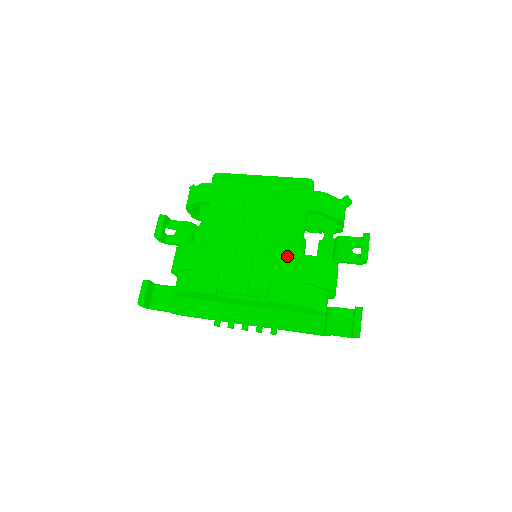
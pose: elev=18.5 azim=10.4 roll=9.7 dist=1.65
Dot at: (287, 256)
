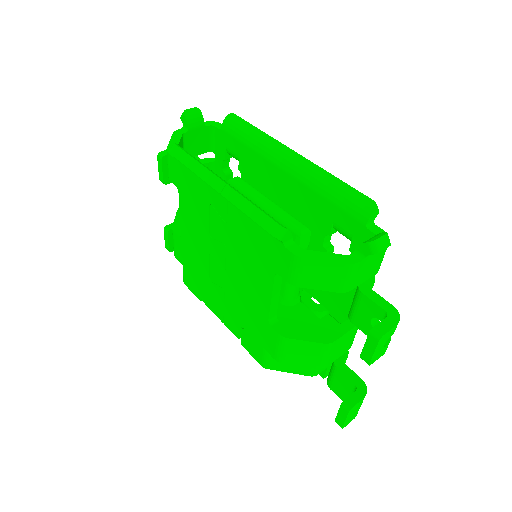
Dot at: (255, 314)
